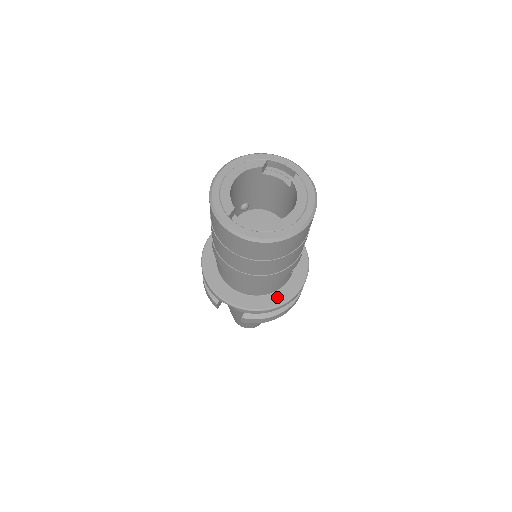
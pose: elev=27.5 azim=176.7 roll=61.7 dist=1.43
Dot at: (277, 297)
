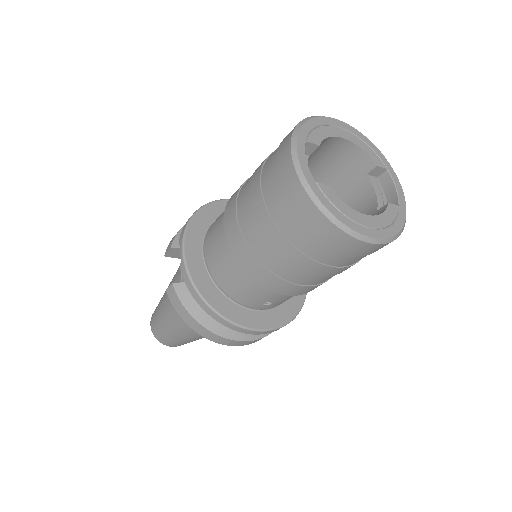
Dot at: (226, 305)
